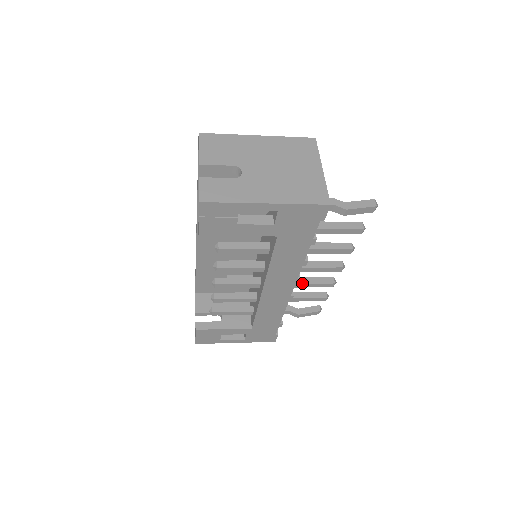
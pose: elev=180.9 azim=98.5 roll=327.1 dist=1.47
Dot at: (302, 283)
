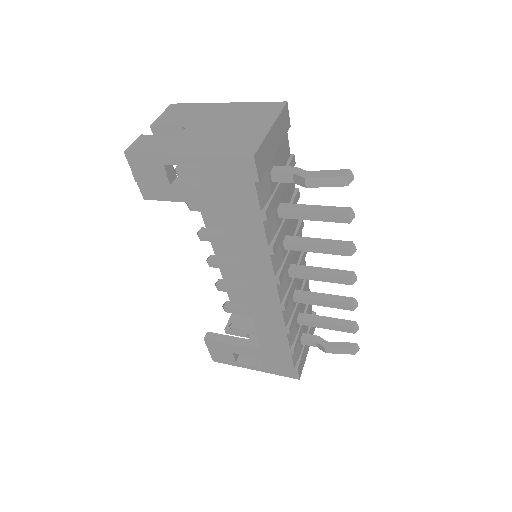
Dot at: (311, 298)
